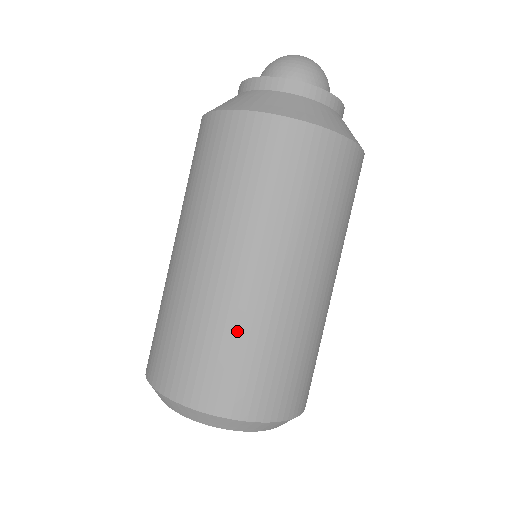
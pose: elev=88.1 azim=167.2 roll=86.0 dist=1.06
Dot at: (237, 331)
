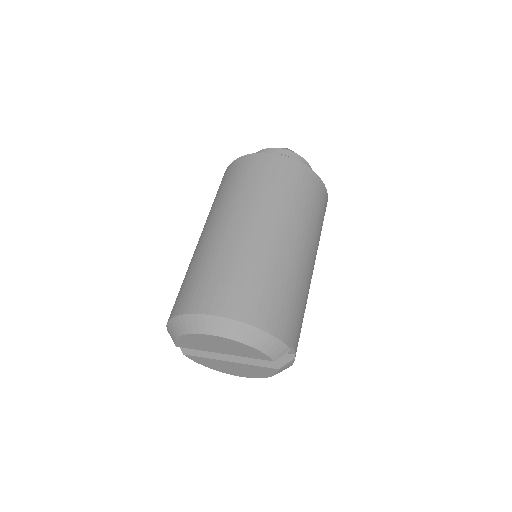
Dot at: (230, 260)
